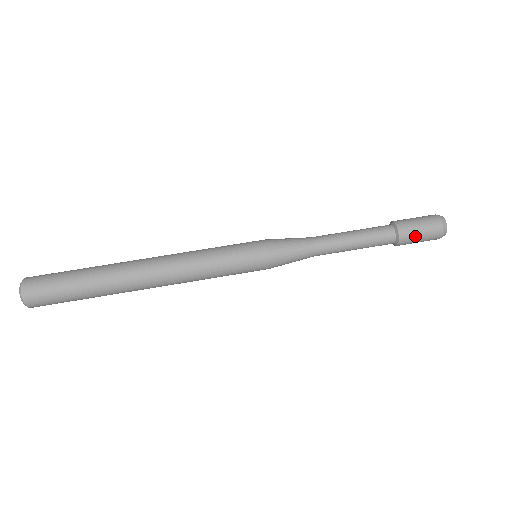
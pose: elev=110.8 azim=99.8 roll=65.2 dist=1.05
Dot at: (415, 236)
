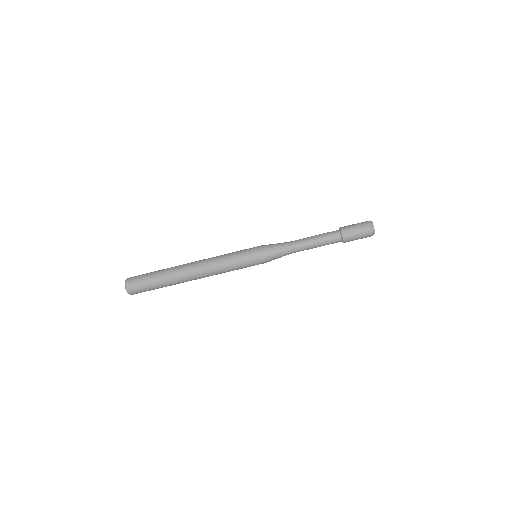
Dot at: (354, 238)
